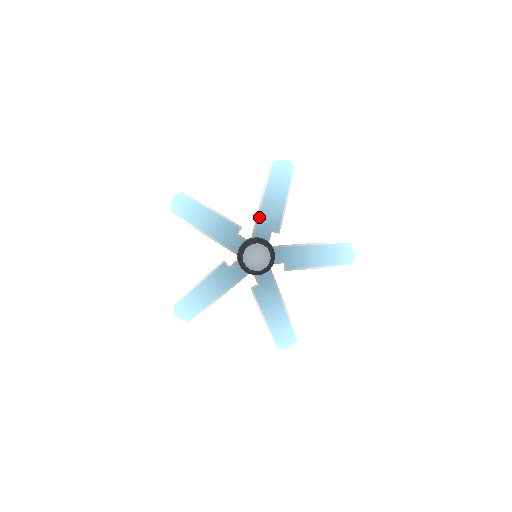
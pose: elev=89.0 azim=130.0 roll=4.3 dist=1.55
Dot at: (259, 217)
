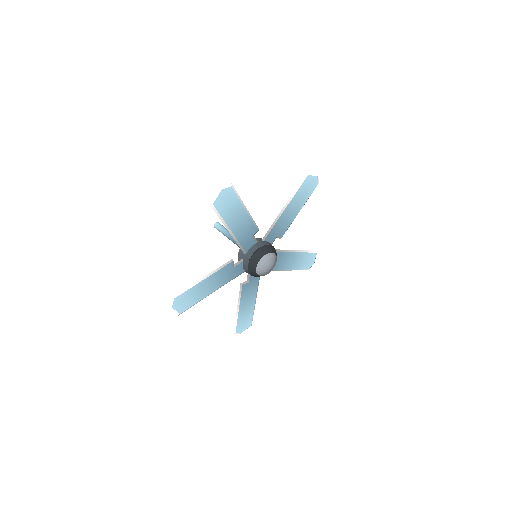
Dot at: (238, 241)
